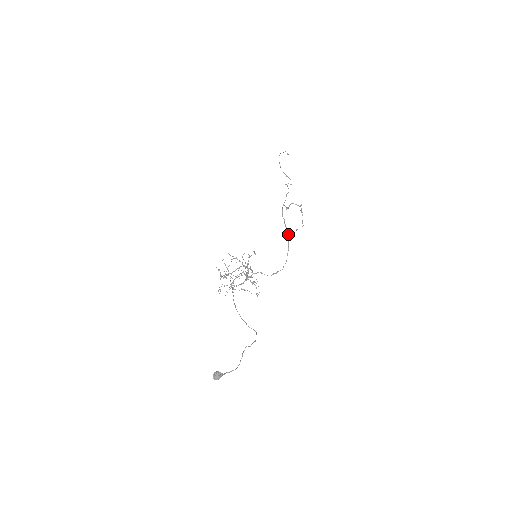
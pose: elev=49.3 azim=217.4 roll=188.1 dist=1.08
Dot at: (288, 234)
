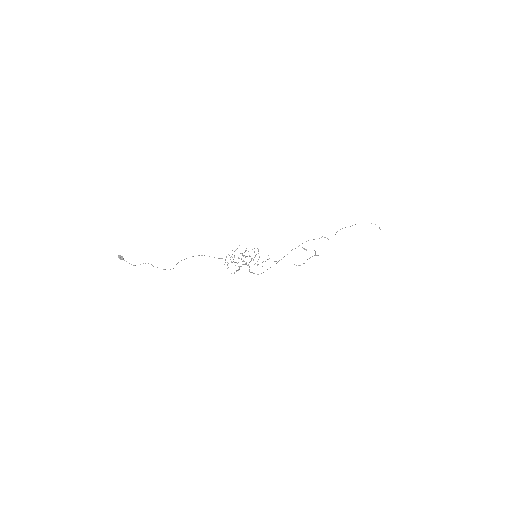
Dot at: occluded
